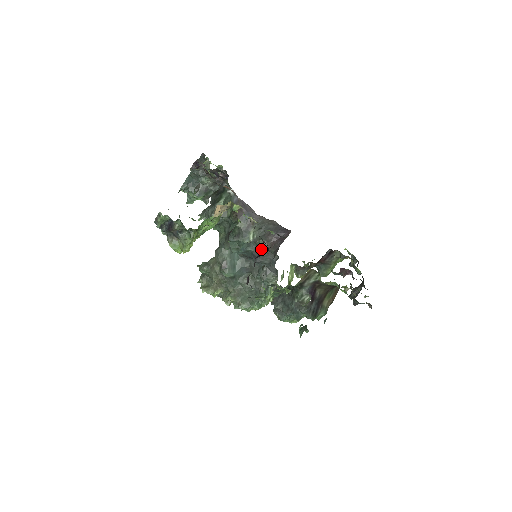
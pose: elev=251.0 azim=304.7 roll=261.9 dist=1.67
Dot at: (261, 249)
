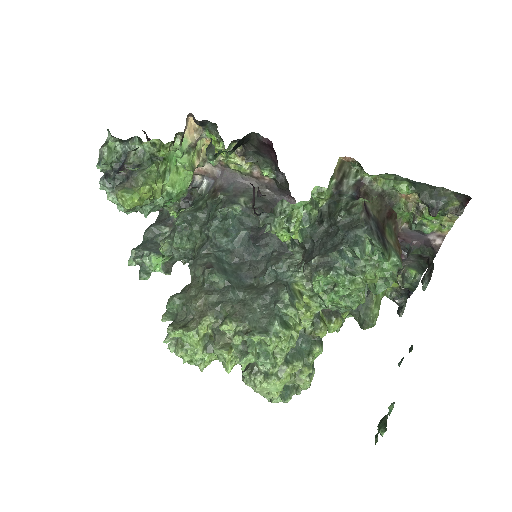
Dot at: occluded
